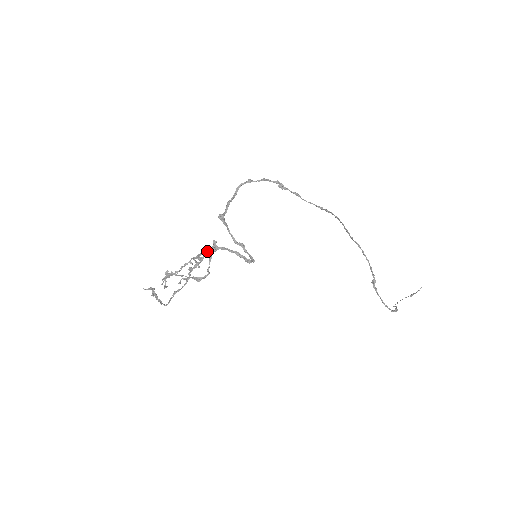
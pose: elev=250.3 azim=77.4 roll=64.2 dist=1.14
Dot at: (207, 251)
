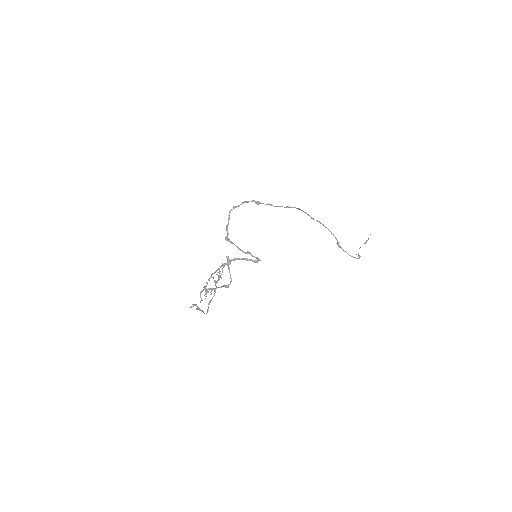
Dot at: occluded
